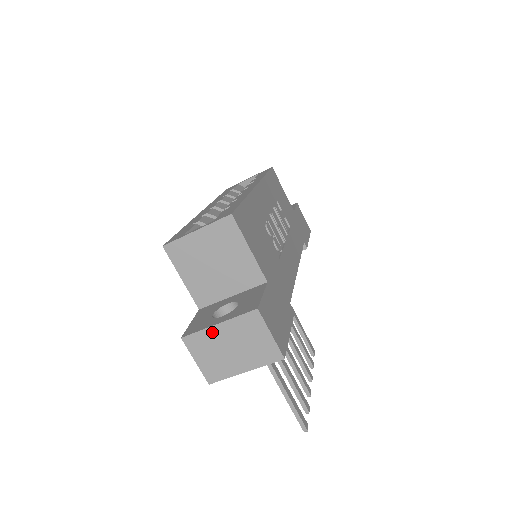
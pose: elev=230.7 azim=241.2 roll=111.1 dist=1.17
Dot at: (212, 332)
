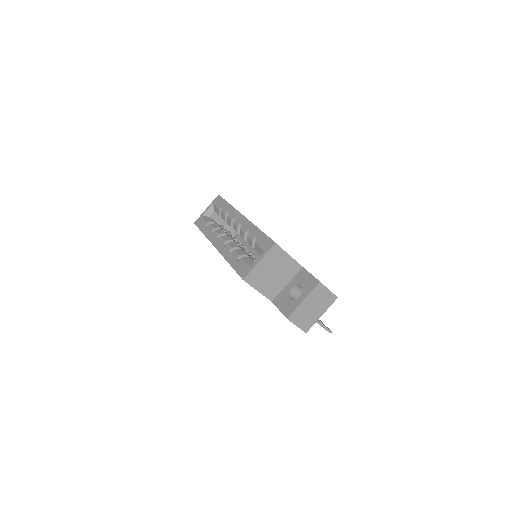
Dot at: (302, 306)
